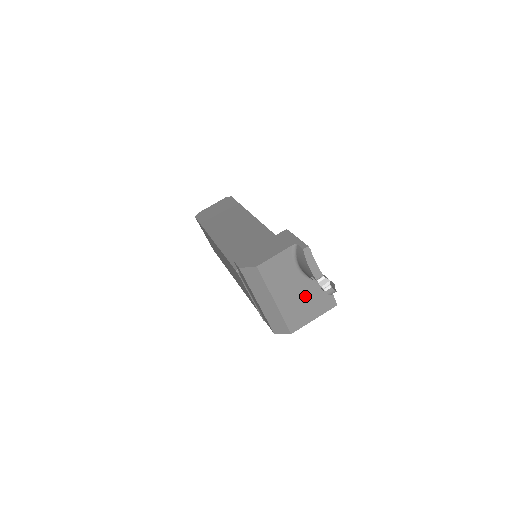
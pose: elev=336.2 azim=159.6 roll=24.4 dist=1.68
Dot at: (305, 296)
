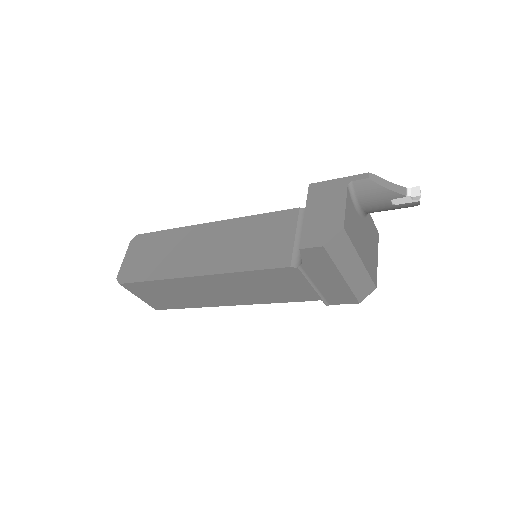
Dot at: (368, 239)
